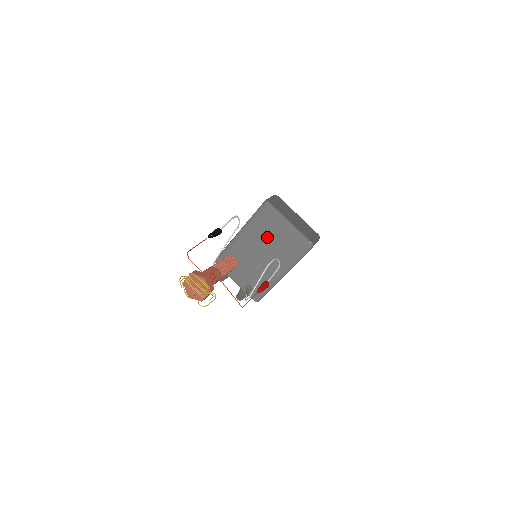
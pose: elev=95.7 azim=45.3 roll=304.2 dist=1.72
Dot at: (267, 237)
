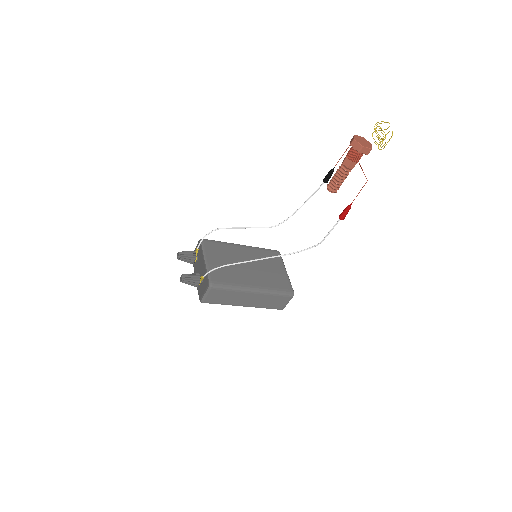
Dot at: (263, 263)
